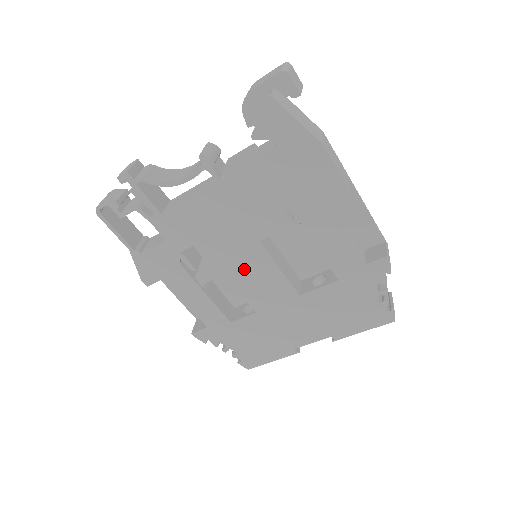
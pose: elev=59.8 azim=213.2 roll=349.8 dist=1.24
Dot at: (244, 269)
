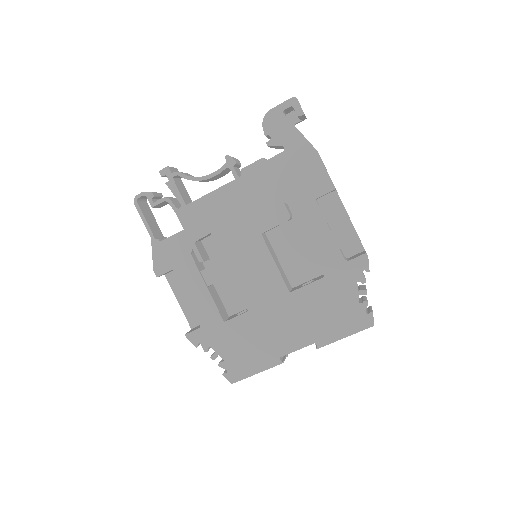
Dot at: (245, 262)
